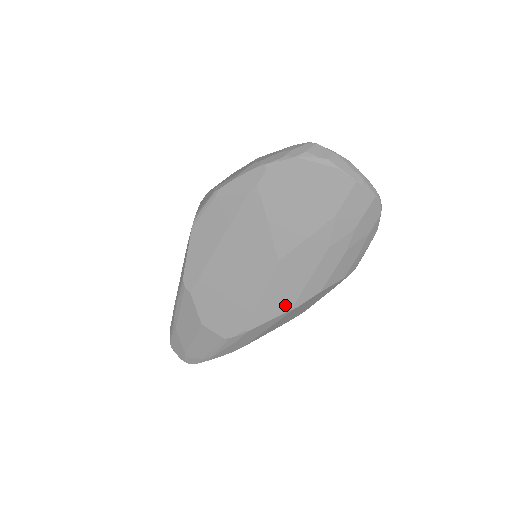
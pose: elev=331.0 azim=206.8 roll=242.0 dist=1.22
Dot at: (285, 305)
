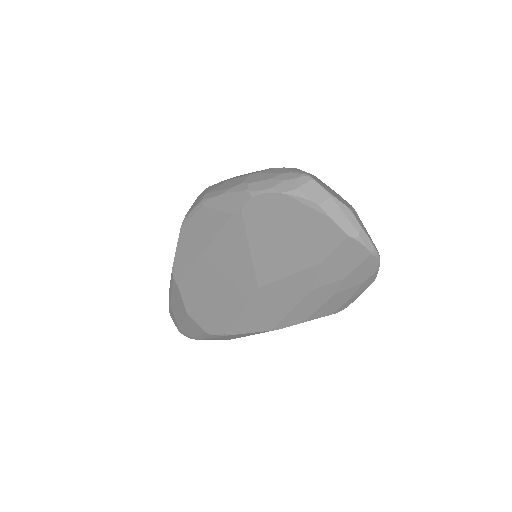
Dot at: (265, 325)
